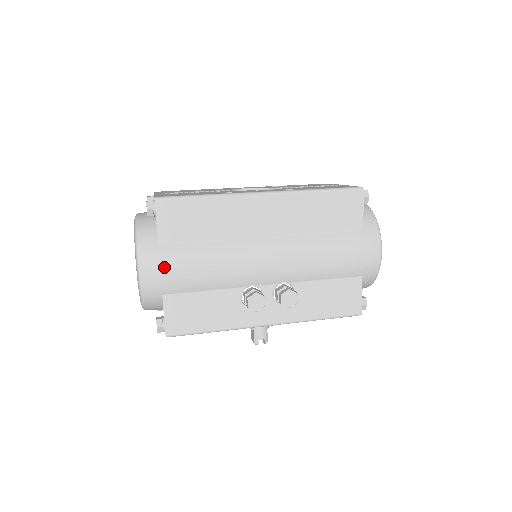
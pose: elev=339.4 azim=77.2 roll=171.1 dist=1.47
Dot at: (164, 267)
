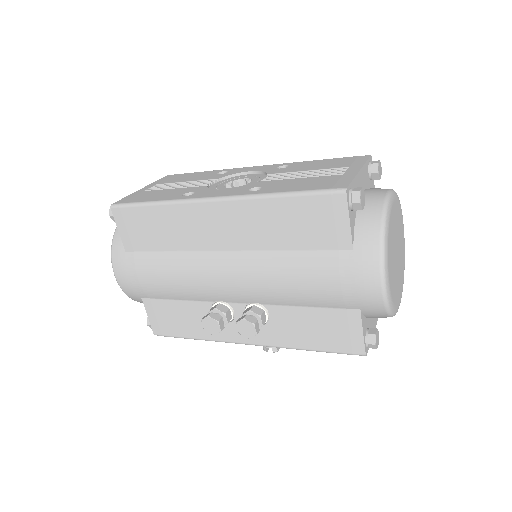
Dot at: (131, 274)
